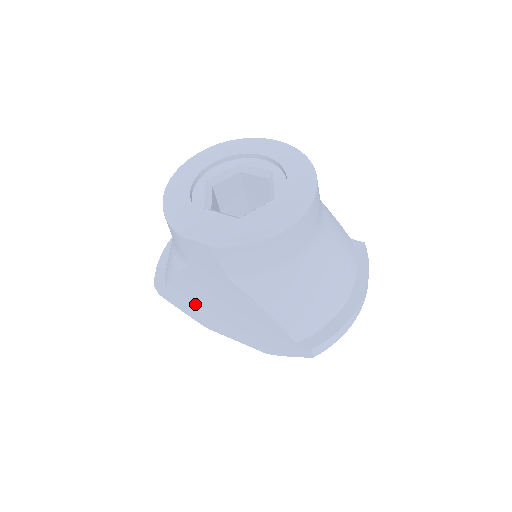
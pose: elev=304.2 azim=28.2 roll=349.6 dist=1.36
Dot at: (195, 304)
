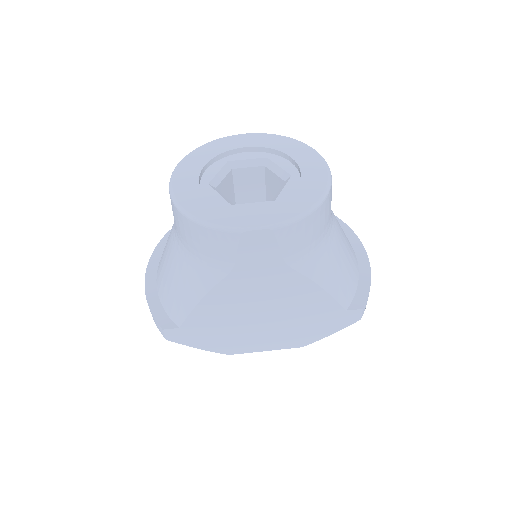
Dot at: (221, 326)
